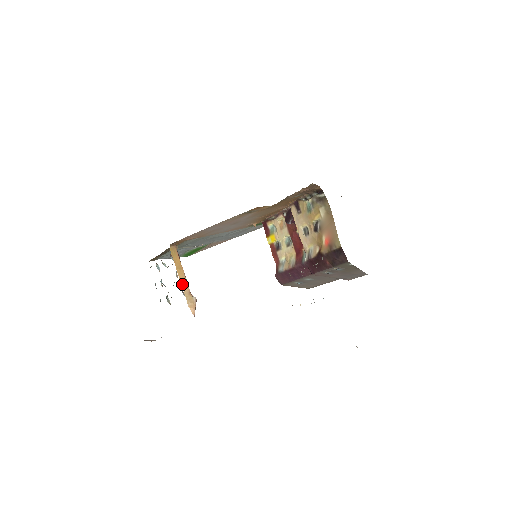
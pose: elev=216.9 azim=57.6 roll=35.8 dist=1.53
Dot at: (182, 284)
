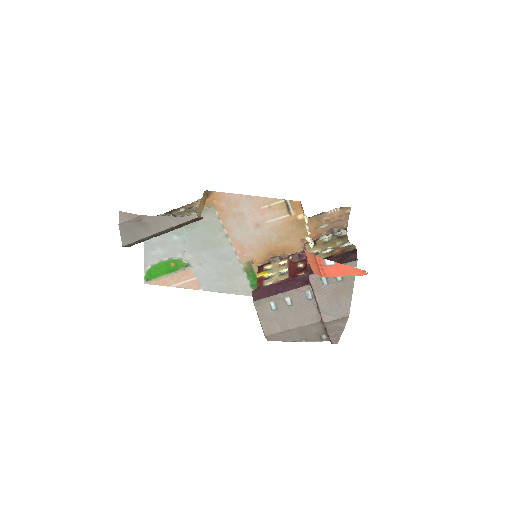
Dot at: (200, 204)
